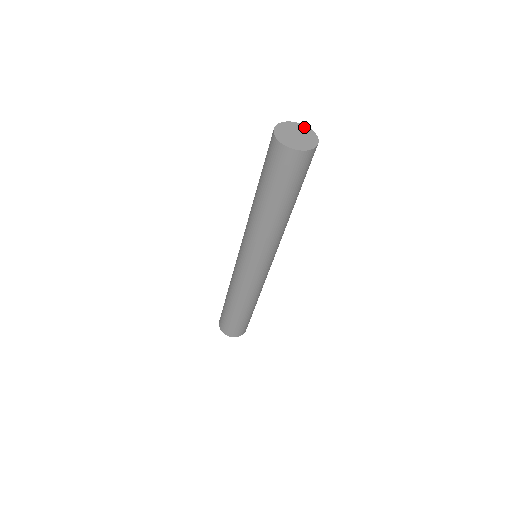
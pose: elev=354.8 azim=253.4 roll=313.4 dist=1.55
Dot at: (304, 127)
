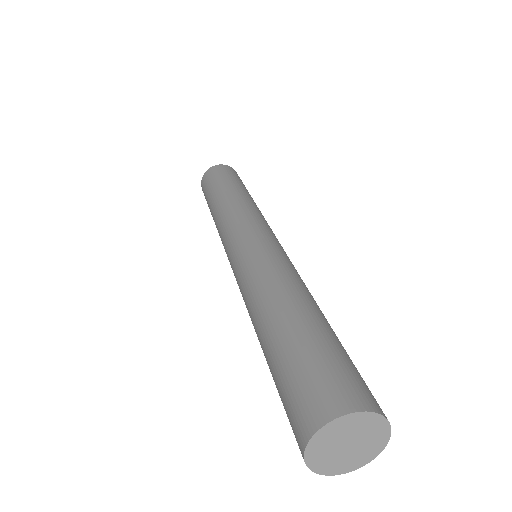
Dot at: (371, 419)
